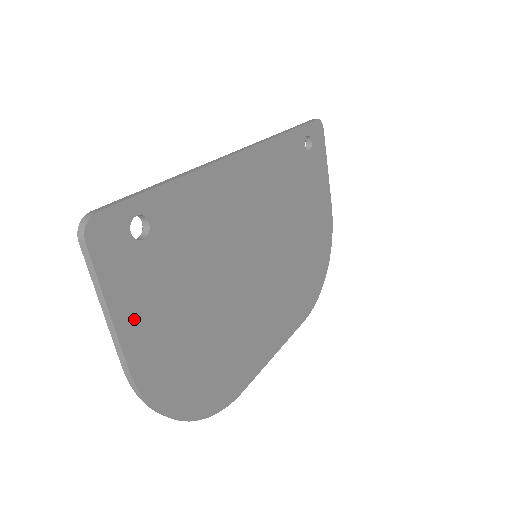
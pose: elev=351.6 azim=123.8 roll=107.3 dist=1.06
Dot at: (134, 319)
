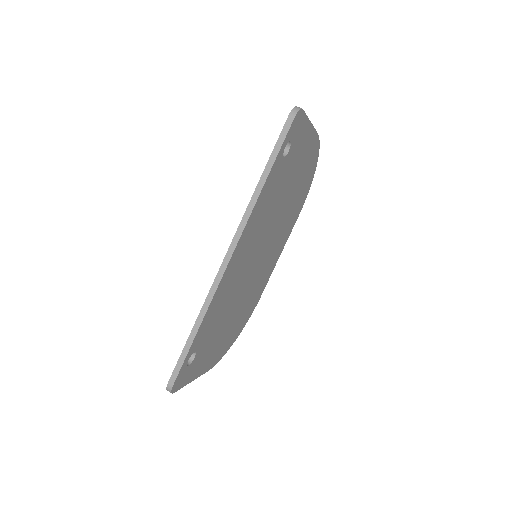
Dot at: (202, 367)
